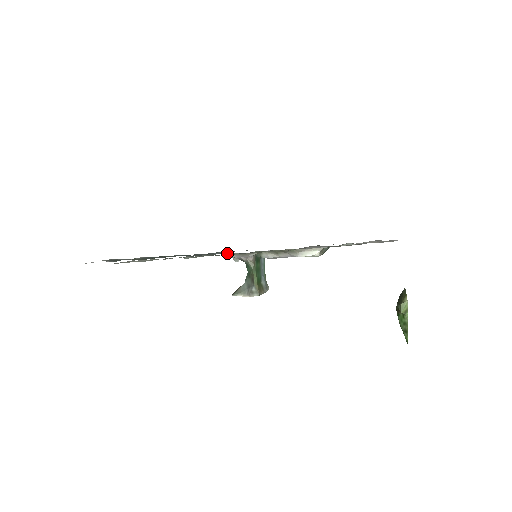
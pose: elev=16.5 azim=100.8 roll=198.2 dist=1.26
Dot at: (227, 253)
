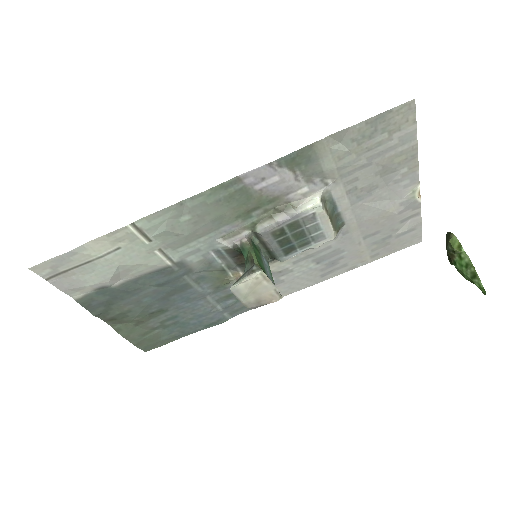
Dot at: (216, 239)
